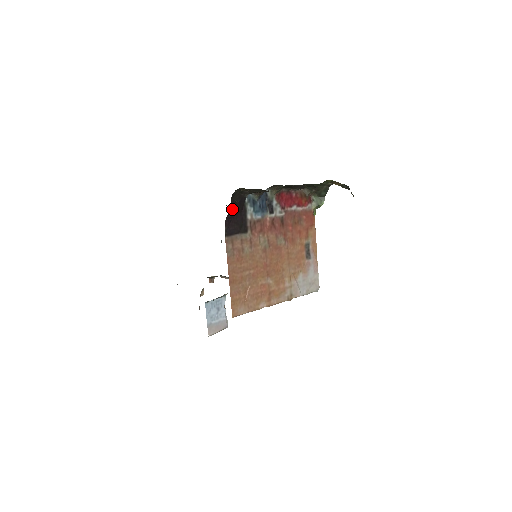
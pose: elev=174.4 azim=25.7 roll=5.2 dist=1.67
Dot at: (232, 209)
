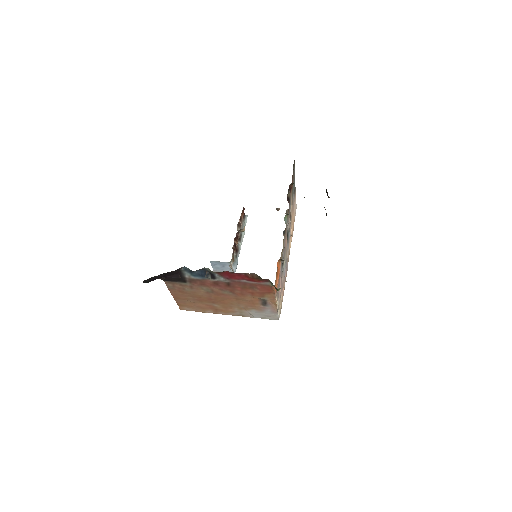
Dot at: (158, 278)
